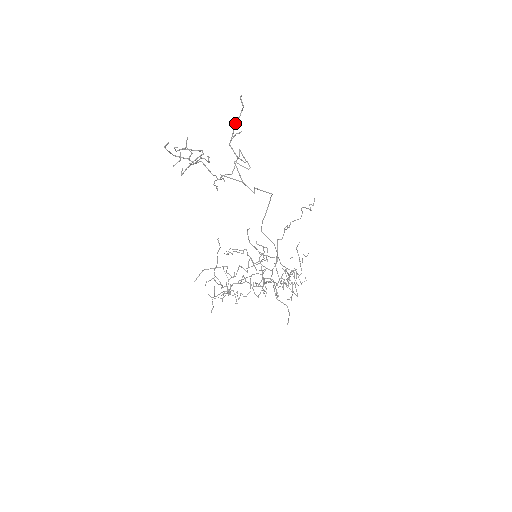
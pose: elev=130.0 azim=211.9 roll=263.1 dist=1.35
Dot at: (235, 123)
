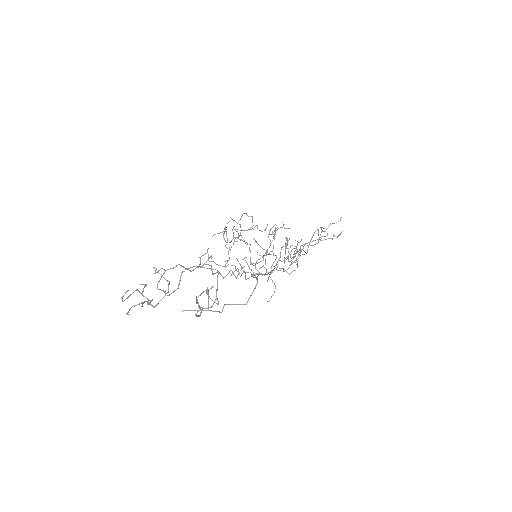
Dot at: (197, 303)
